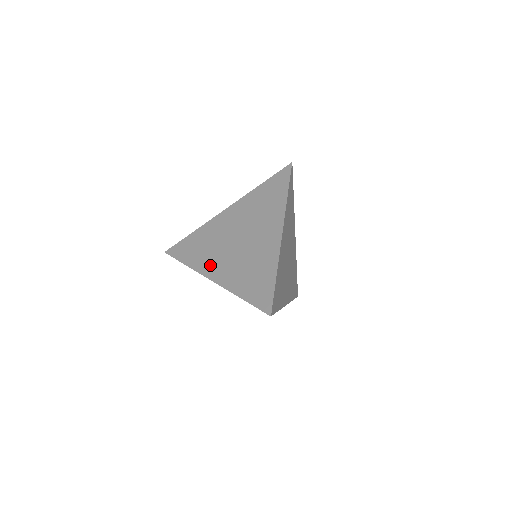
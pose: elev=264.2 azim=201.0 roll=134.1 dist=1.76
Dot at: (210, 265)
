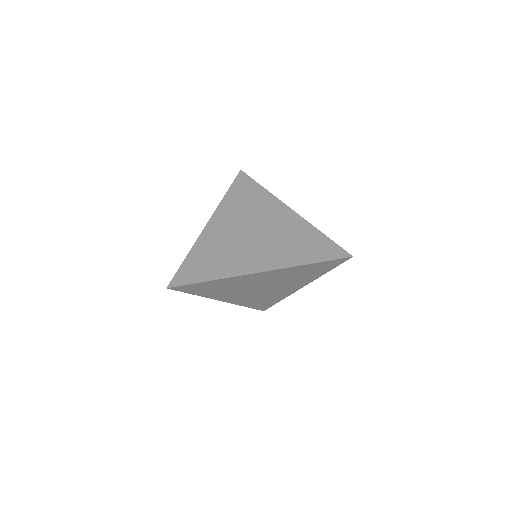
Dot at: (245, 264)
